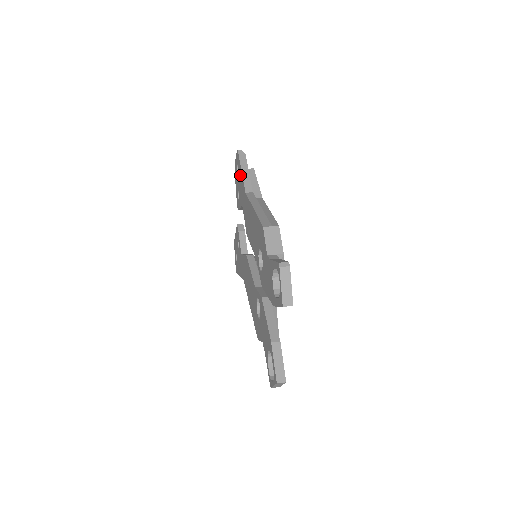
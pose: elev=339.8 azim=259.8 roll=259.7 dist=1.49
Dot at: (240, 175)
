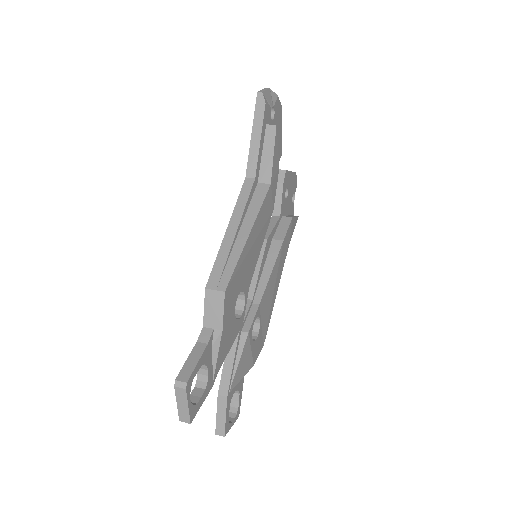
Dot at: occluded
